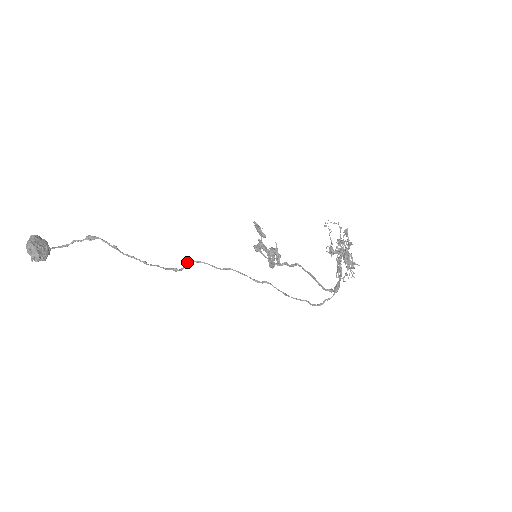
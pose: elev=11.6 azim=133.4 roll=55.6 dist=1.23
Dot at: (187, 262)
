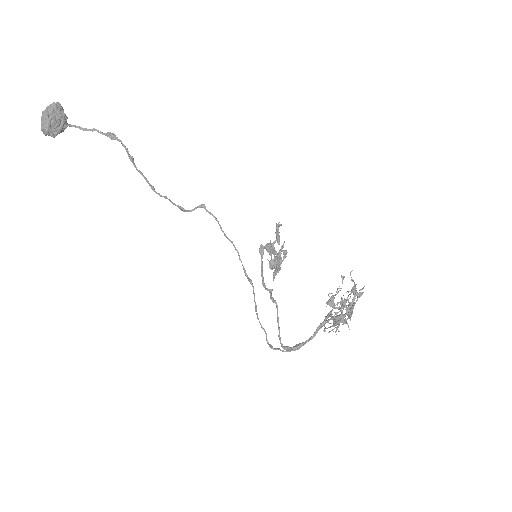
Dot at: (199, 207)
